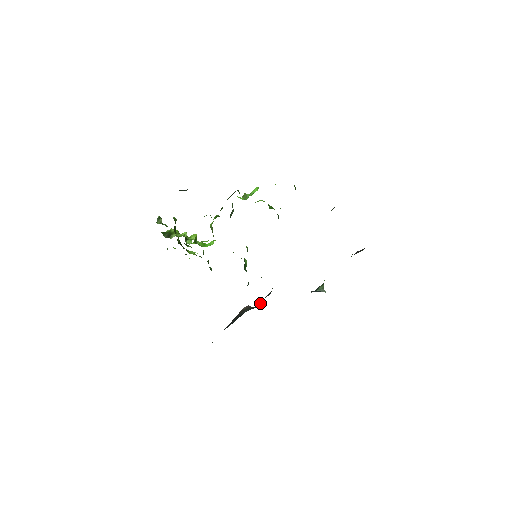
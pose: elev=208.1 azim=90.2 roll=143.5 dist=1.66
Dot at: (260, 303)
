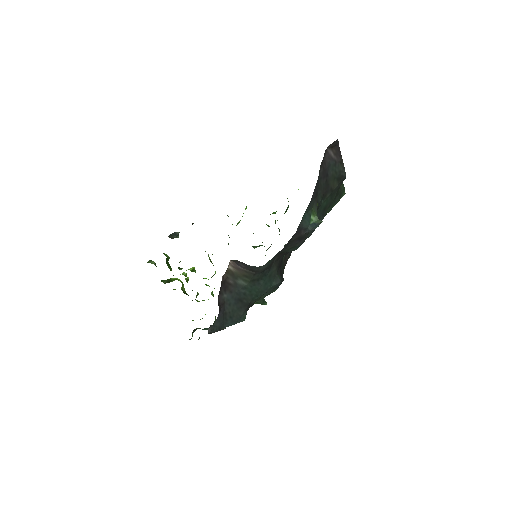
Dot at: (263, 282)
